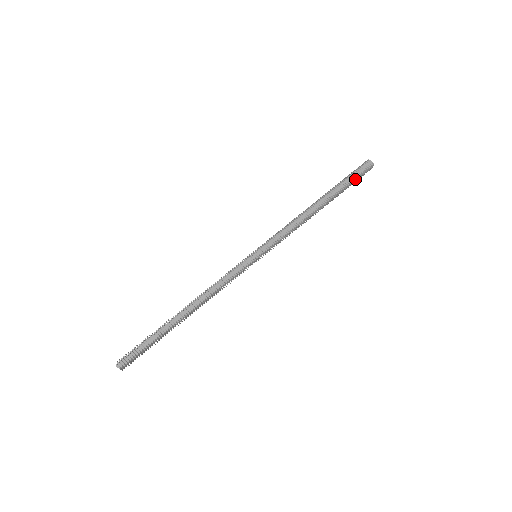
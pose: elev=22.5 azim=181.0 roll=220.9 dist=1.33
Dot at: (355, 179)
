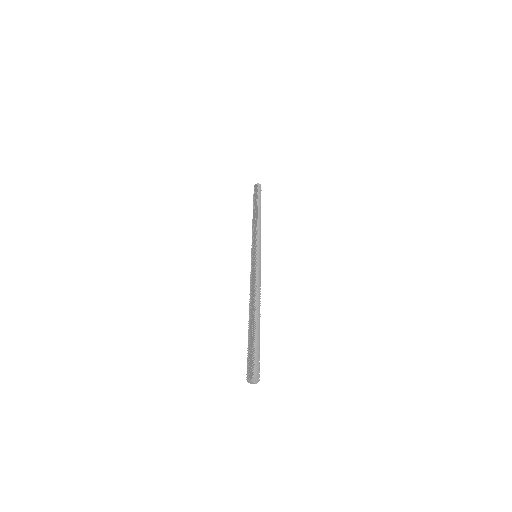
Dot at: (259, 194)
